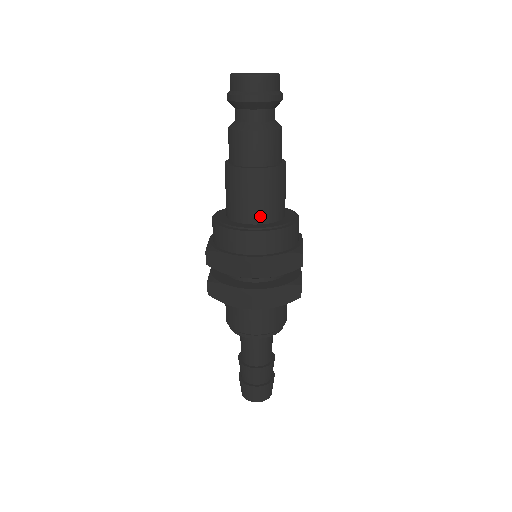
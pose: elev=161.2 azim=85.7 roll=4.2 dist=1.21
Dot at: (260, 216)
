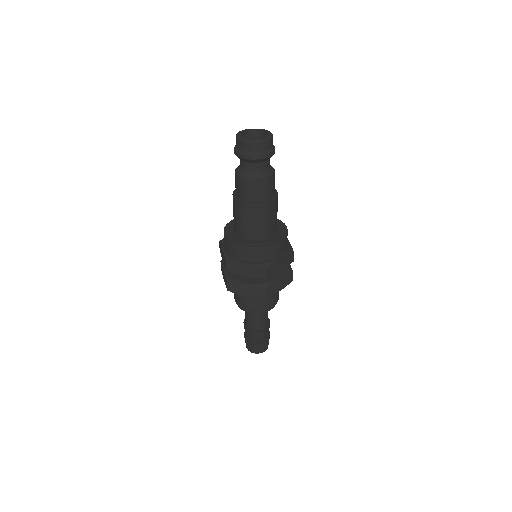
Dot at: (243, 233)
